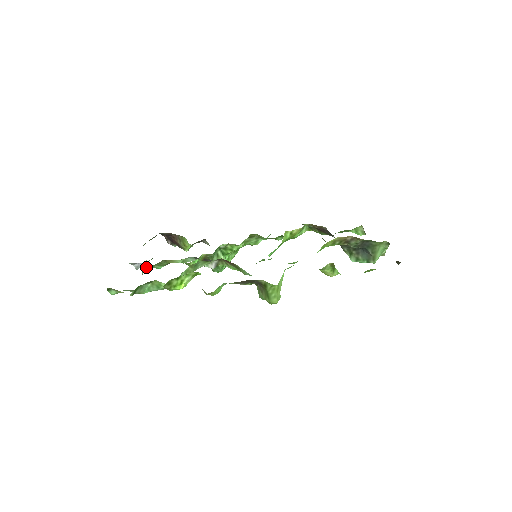
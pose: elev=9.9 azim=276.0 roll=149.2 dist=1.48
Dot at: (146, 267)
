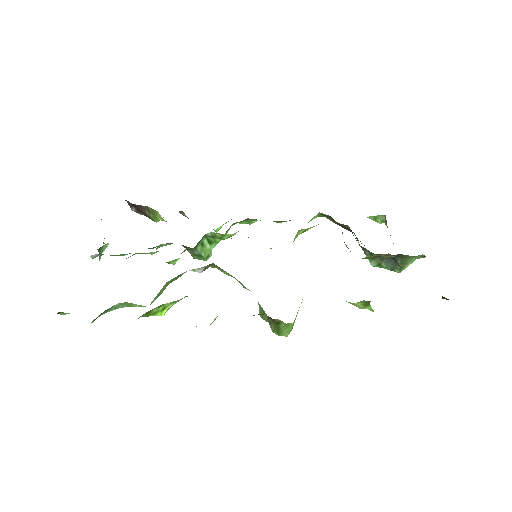
Dot at: (104, 249)
